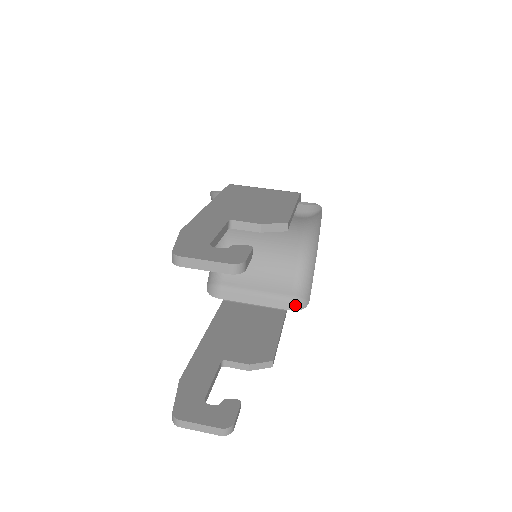
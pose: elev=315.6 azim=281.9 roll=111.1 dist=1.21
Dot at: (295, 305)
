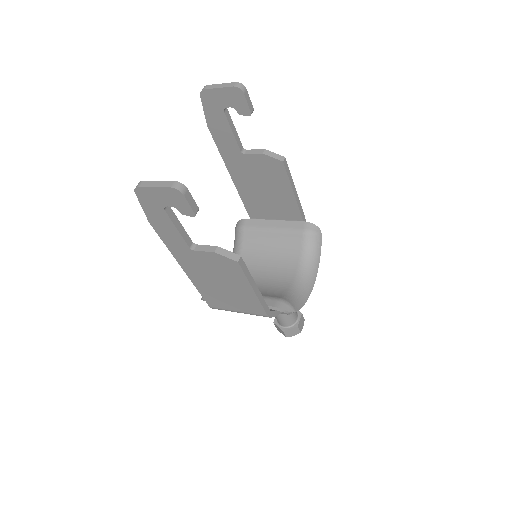
Dot at: (280, 304)
